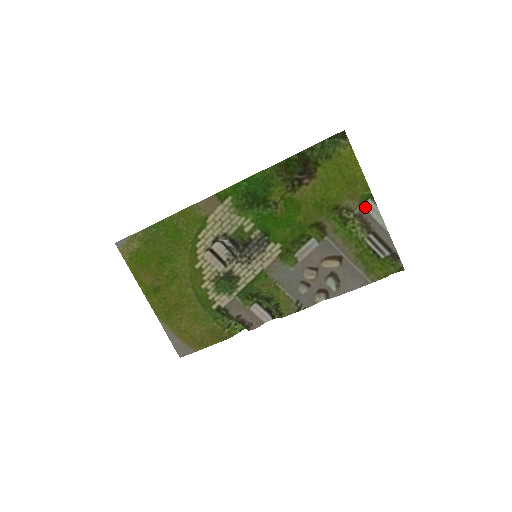
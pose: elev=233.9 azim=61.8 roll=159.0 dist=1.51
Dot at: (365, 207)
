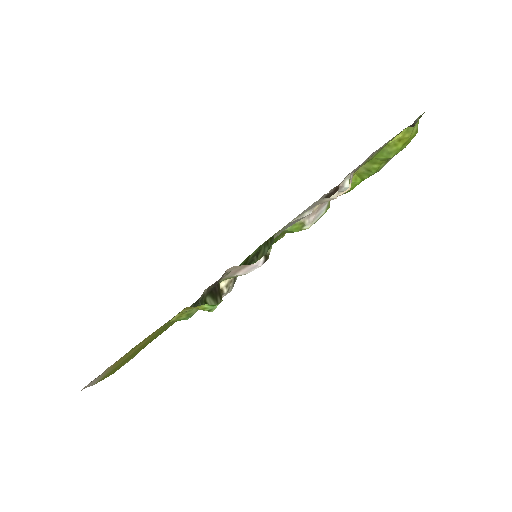
Dot at: occluded
